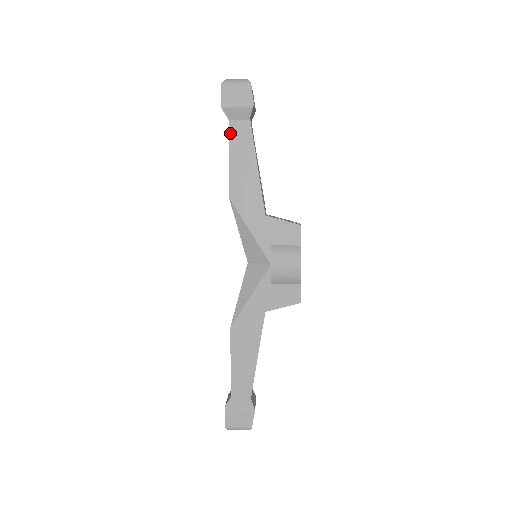
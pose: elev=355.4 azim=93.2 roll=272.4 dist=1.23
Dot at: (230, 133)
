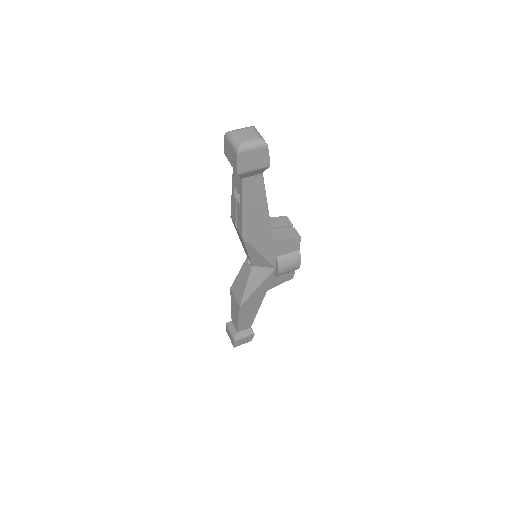
Dot at: (243, 189)
